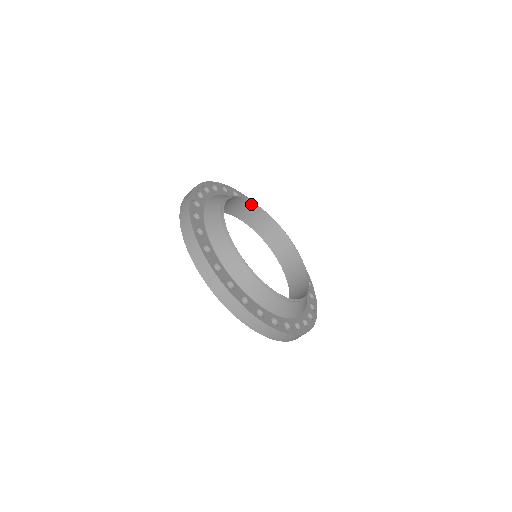
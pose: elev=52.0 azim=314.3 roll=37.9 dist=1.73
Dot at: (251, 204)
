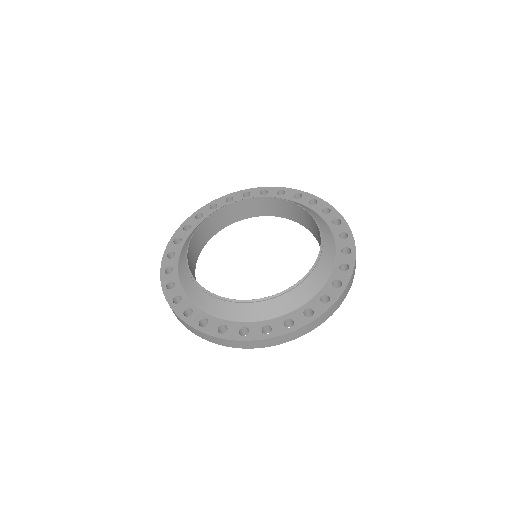
Dot at: (265, 199)
